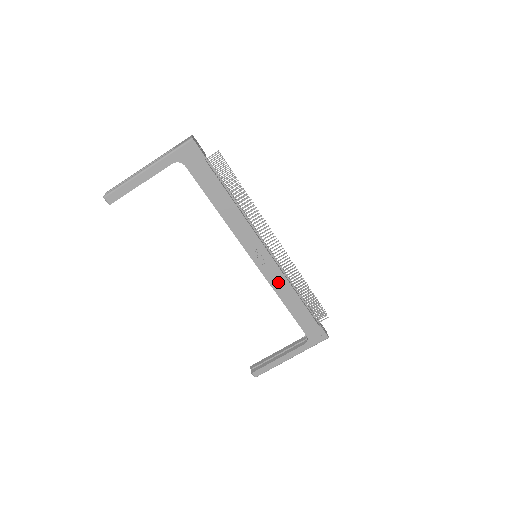
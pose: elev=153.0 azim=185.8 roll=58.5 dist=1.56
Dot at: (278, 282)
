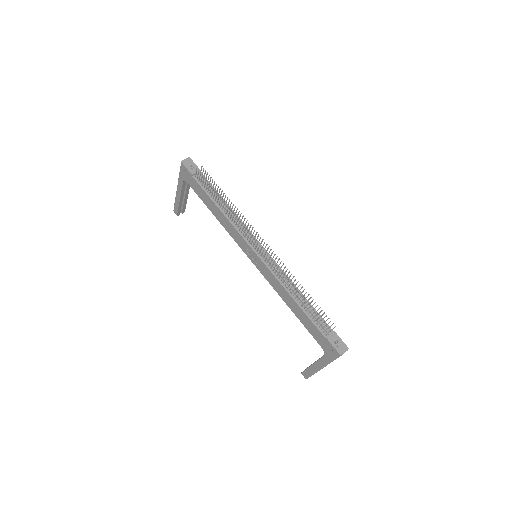
Dot at: (274, 283)
